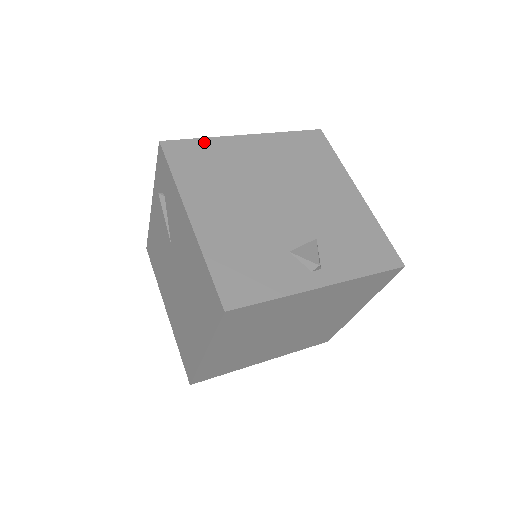
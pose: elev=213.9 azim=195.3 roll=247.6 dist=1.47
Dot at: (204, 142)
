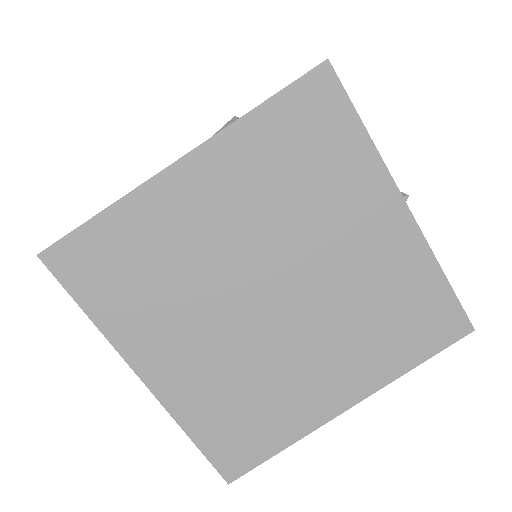
Dot at: occluded
